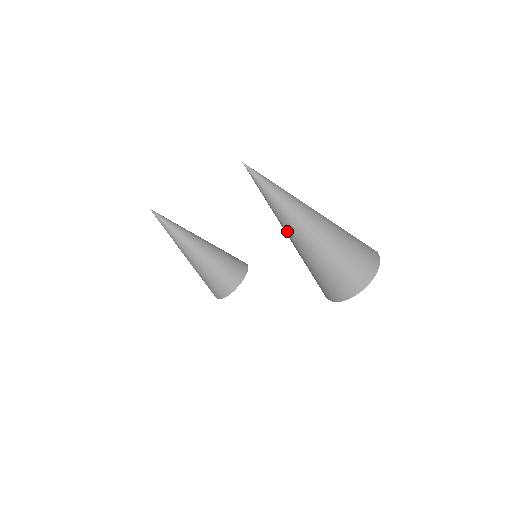
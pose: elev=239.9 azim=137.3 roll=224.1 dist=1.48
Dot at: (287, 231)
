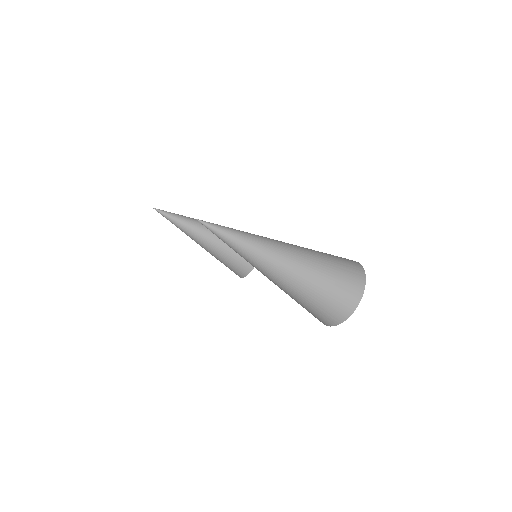
Dot at: occluded
